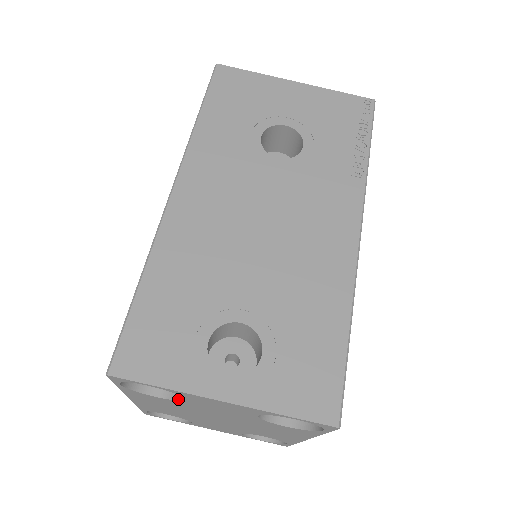
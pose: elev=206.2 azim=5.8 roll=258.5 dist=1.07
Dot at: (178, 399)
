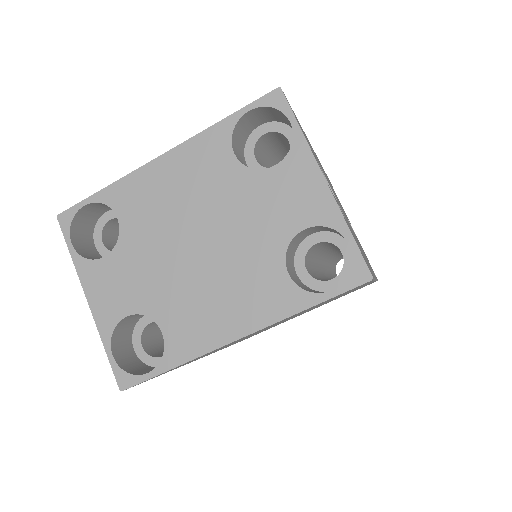
Dot at: occluded
